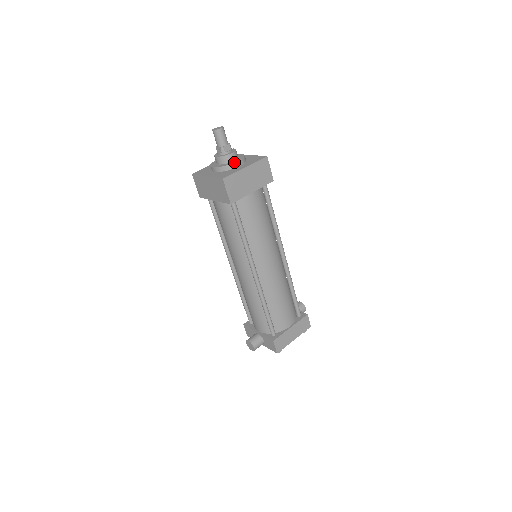
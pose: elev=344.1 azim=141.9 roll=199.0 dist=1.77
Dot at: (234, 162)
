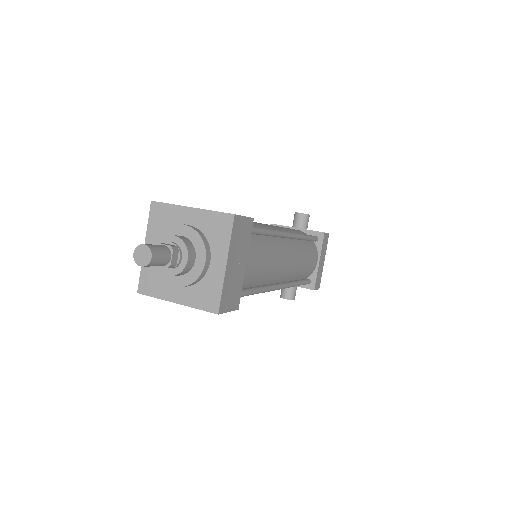
Dot at: (202, 267)
